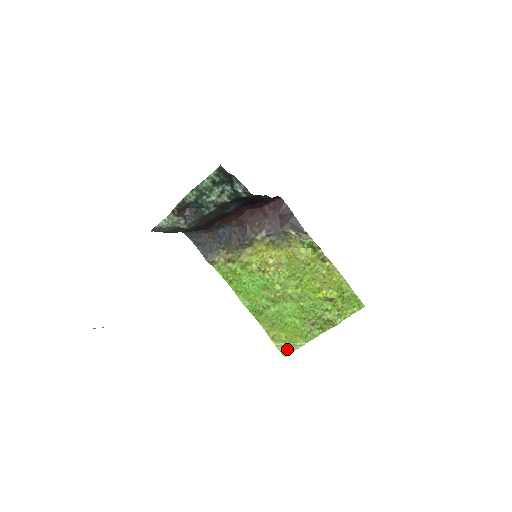
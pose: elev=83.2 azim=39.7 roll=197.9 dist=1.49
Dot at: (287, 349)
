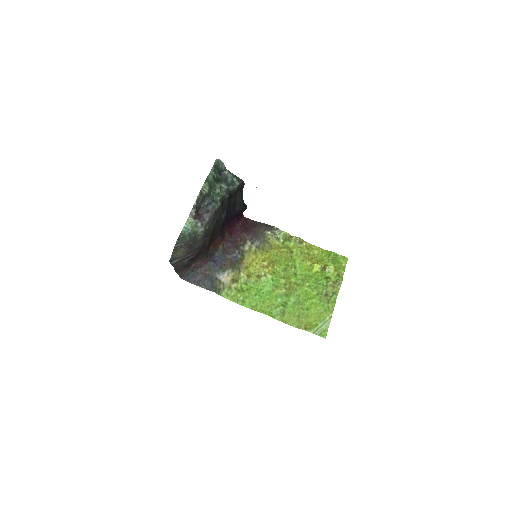
Dot at: (323, 330)
